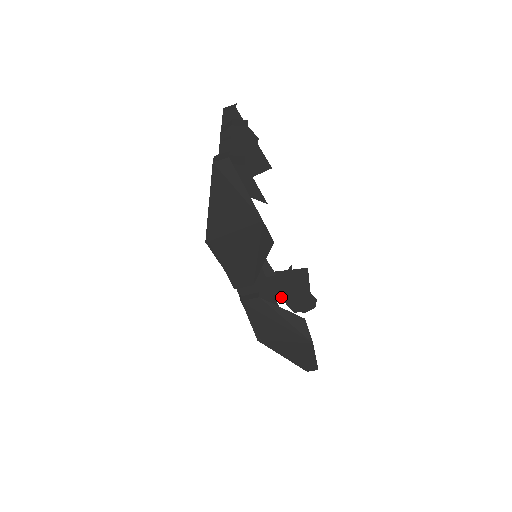
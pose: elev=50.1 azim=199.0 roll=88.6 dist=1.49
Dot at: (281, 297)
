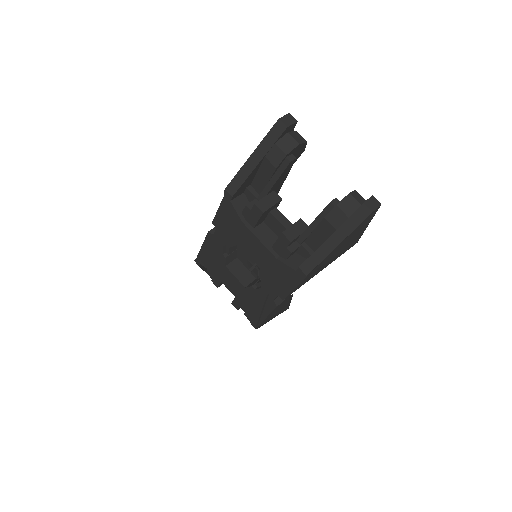
Dot at: occluded
